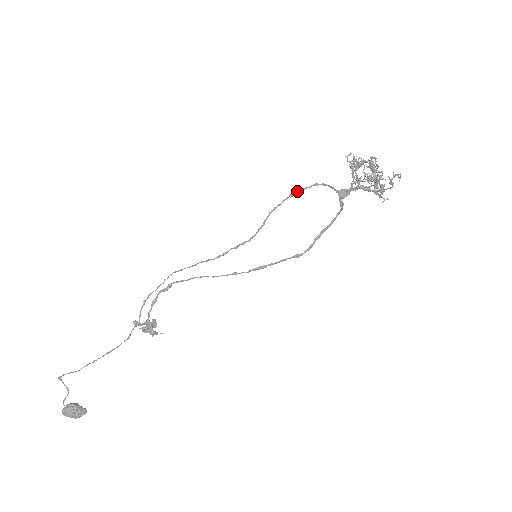
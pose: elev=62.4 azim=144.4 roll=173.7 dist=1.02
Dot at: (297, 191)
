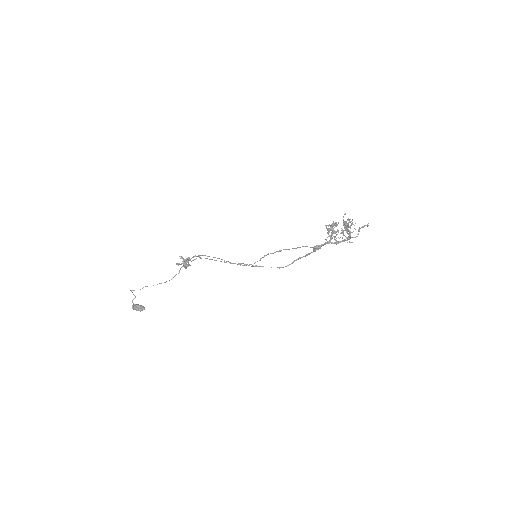
Dot at: occluded
